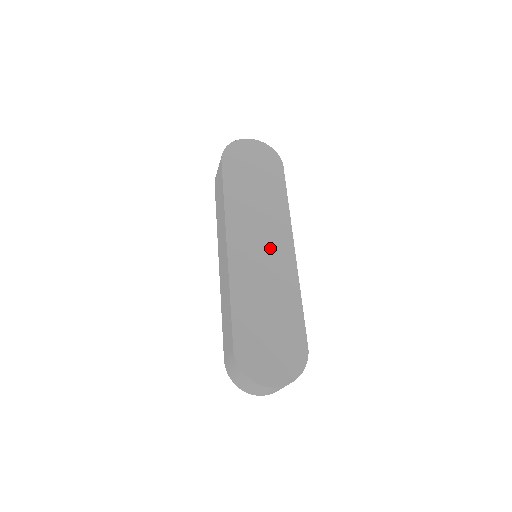
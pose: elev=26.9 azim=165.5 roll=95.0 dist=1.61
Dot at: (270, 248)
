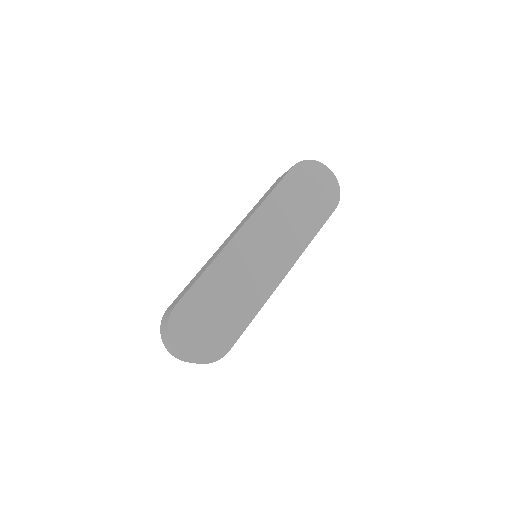
Dot at: (269, 259)
